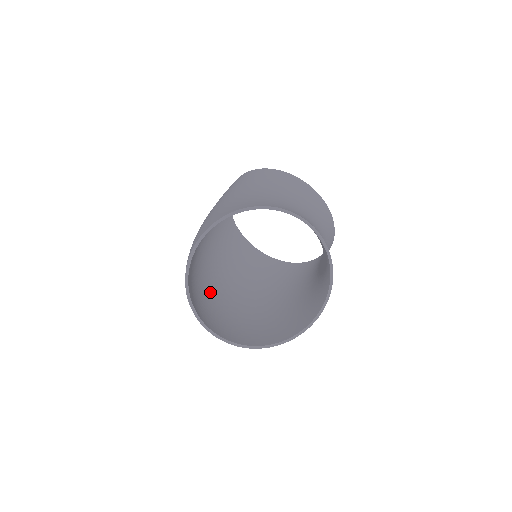
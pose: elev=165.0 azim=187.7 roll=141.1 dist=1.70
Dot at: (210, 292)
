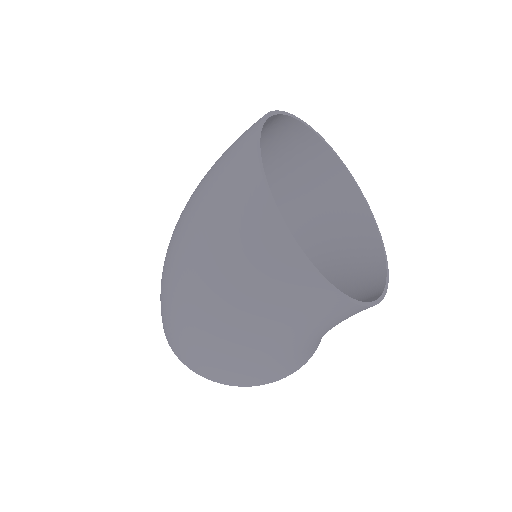
Dot at: occluded
